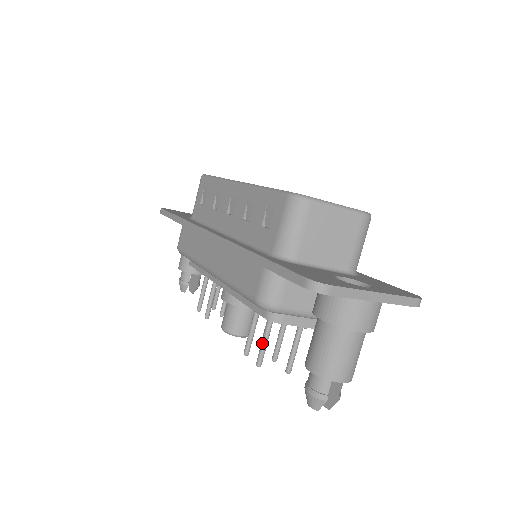
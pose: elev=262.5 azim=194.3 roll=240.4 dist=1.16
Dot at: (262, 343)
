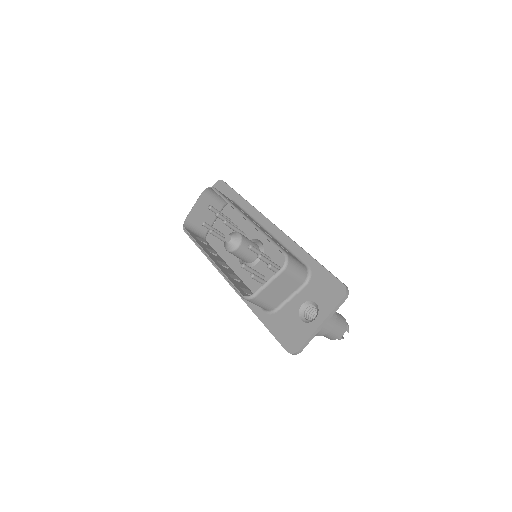
Dot at: occluded
